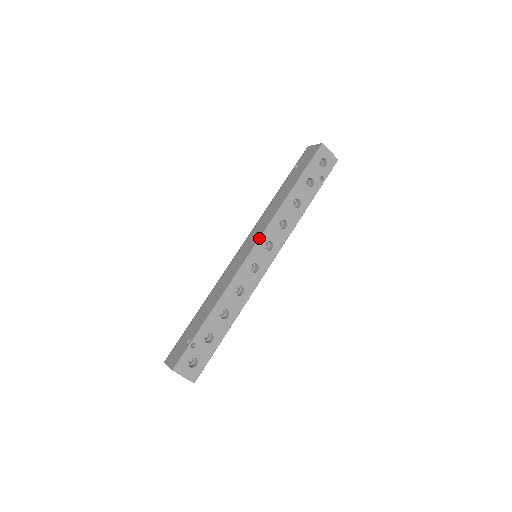
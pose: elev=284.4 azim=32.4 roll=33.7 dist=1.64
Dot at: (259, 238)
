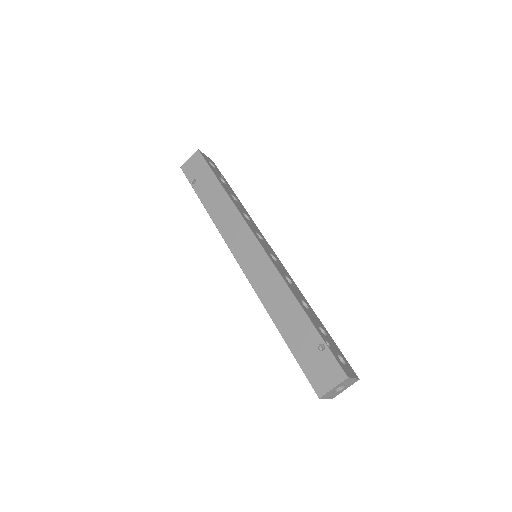
Dot at: (252, 232)
